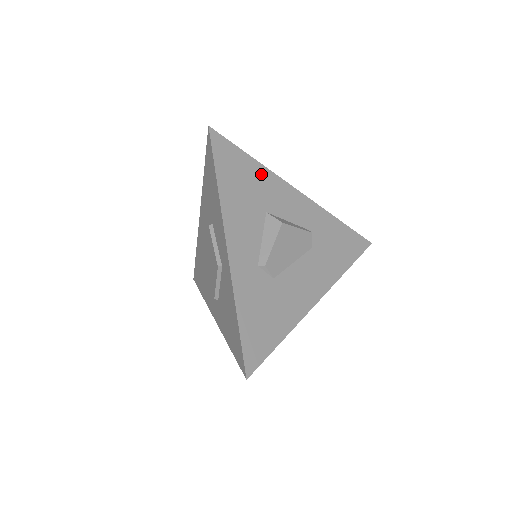
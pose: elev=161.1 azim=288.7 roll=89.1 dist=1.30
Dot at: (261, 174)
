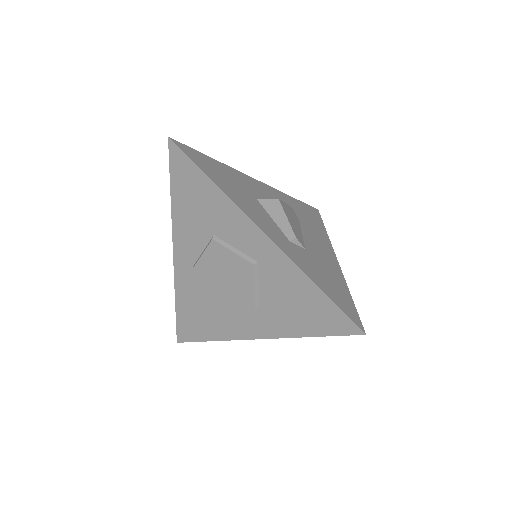
Dot at: (228, 171)
